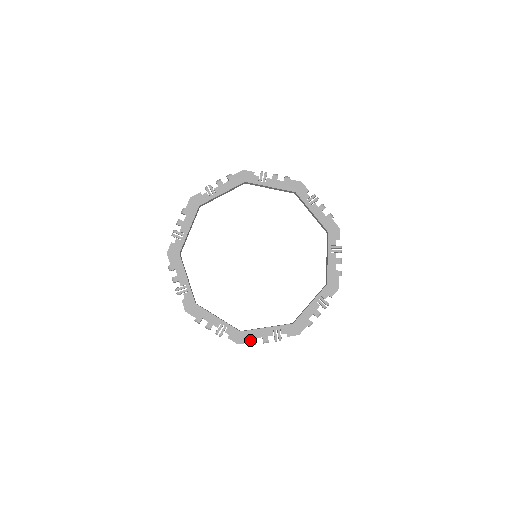
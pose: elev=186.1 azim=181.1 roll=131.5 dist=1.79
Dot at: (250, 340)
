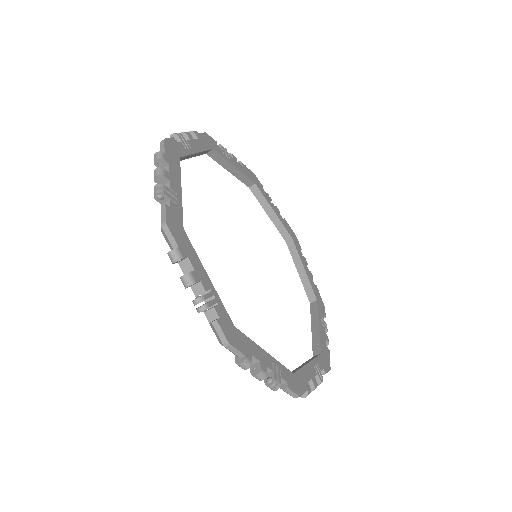
Dot at: (306, 386)
